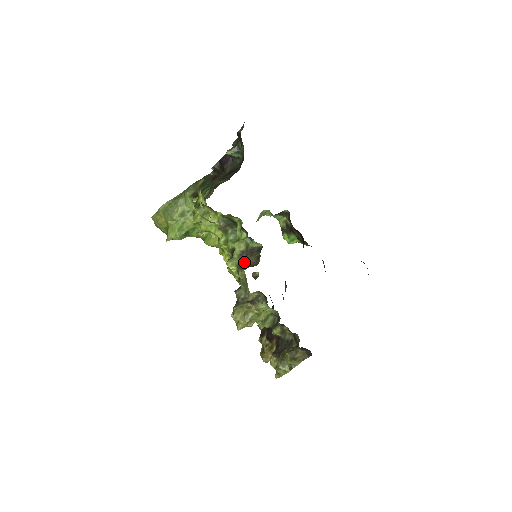
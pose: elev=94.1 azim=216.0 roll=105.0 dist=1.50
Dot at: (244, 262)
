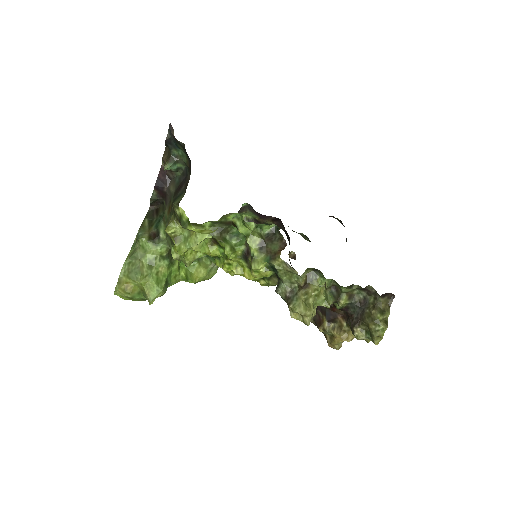
Dot at: (270, 252)
